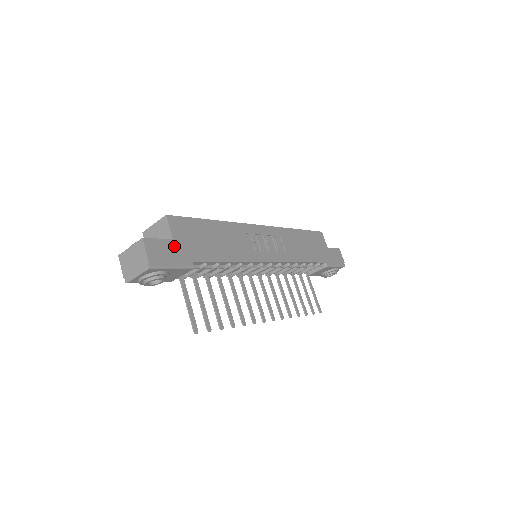
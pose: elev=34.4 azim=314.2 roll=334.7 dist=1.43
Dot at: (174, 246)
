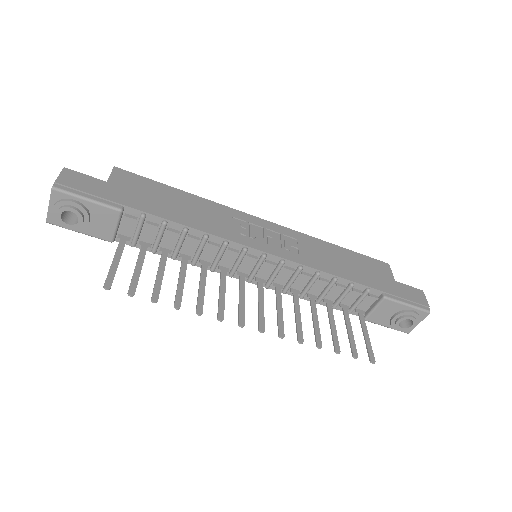
Dot at: (104, 186)
